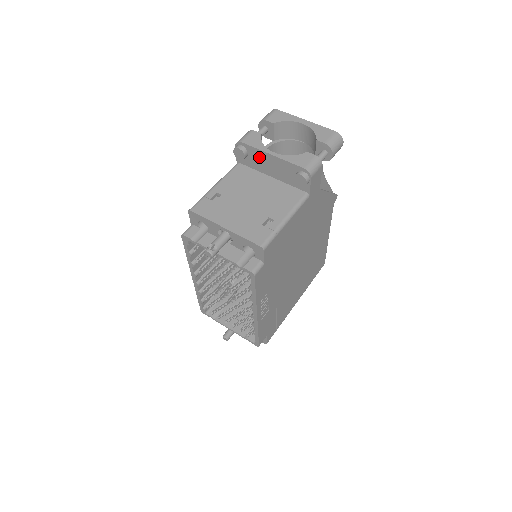
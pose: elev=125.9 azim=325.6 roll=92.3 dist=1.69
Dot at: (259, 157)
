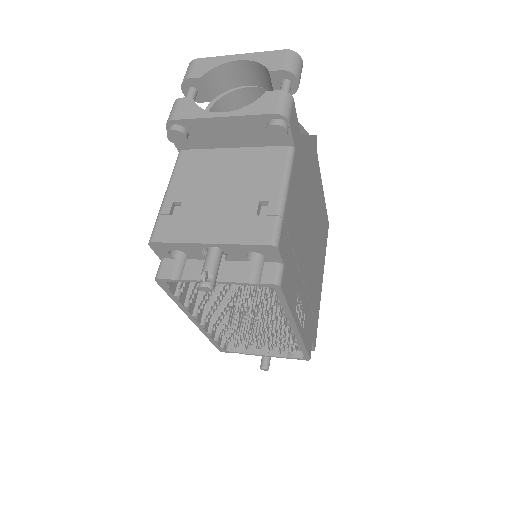
Dot at: (205, 129)
